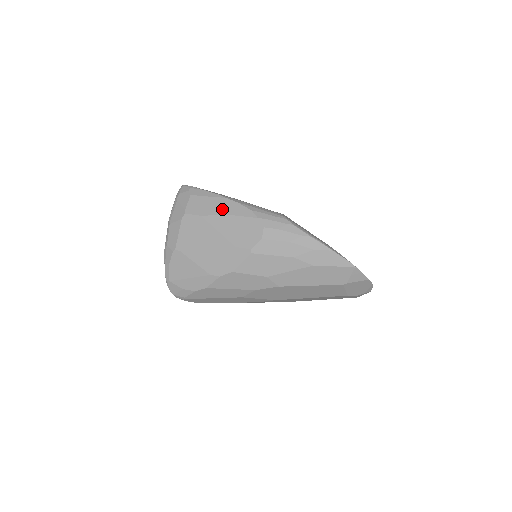
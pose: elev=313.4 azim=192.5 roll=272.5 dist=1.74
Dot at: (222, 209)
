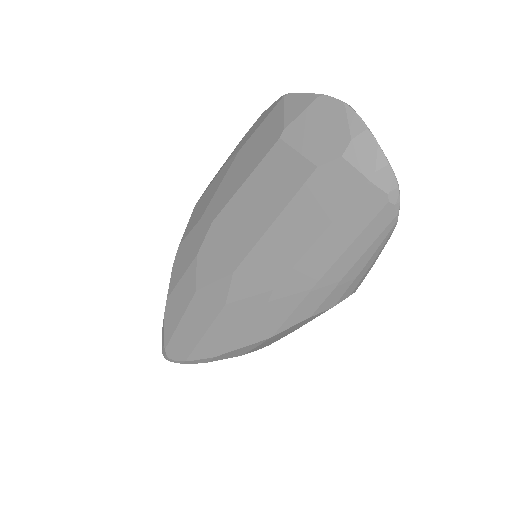
Dot at: occluded
